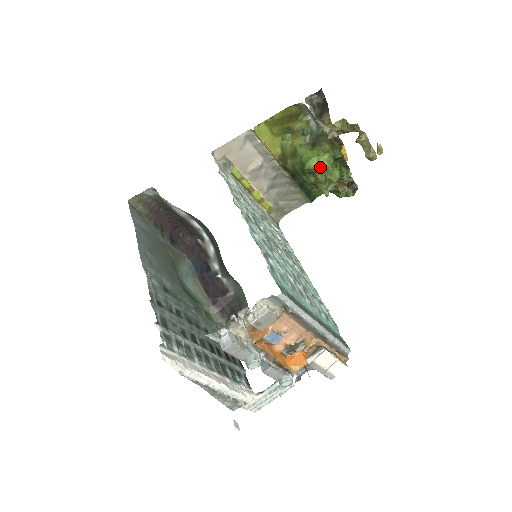
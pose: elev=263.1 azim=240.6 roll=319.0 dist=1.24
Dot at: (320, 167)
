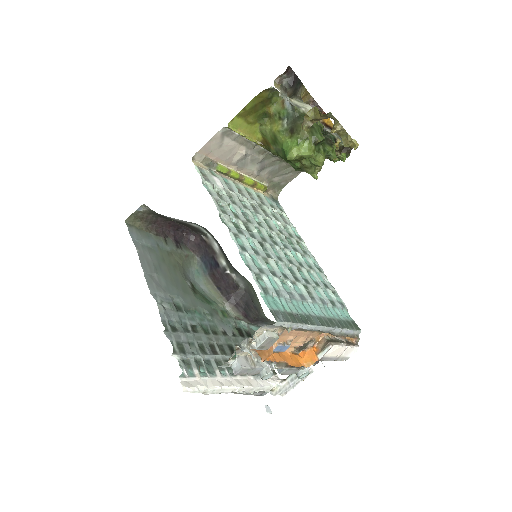
Dot at: (302, 156)
